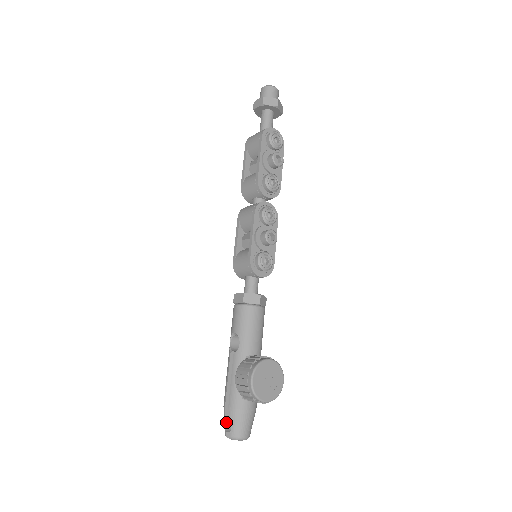
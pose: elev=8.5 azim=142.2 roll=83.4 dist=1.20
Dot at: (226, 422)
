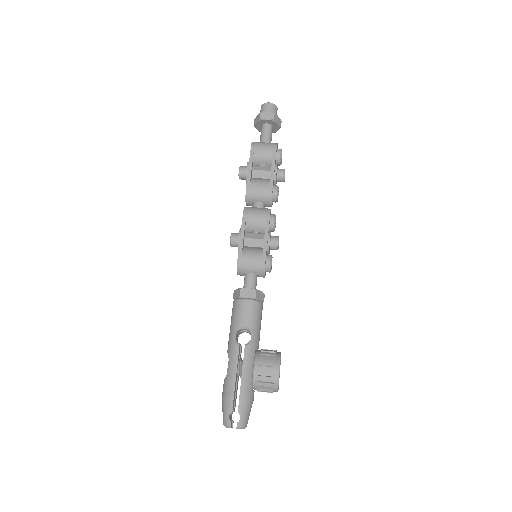
Dot at: (231, 412)
